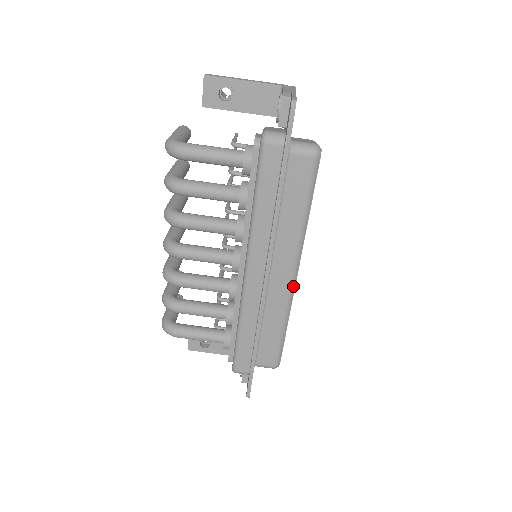
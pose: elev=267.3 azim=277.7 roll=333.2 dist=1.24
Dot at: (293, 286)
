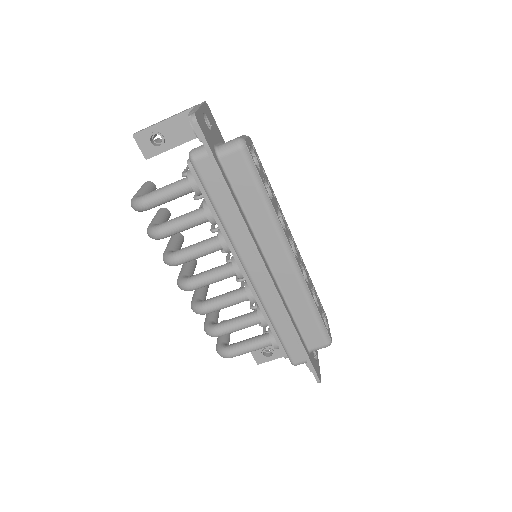
Dot at: (296, 266)
